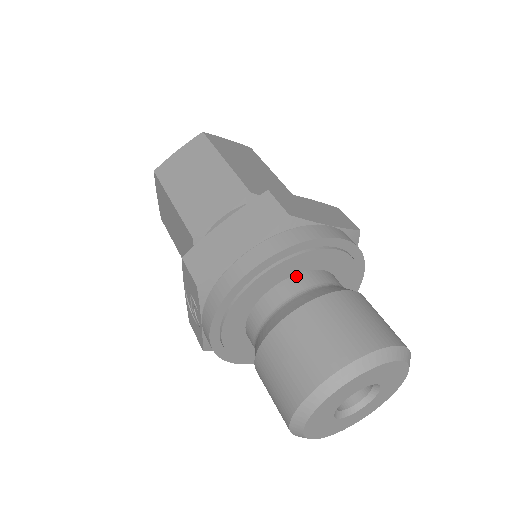
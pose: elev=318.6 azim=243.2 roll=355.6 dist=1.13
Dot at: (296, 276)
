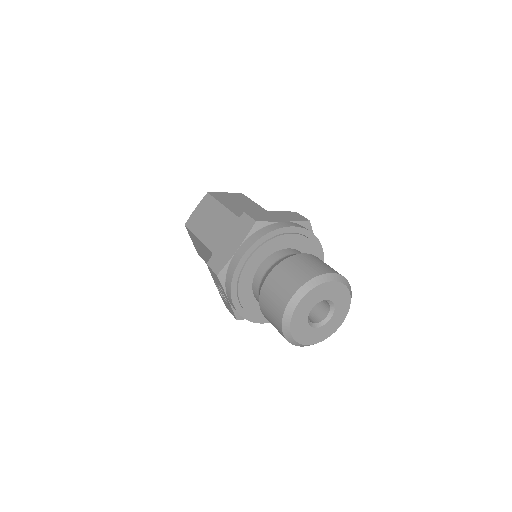
Dot at: (272, 255)
